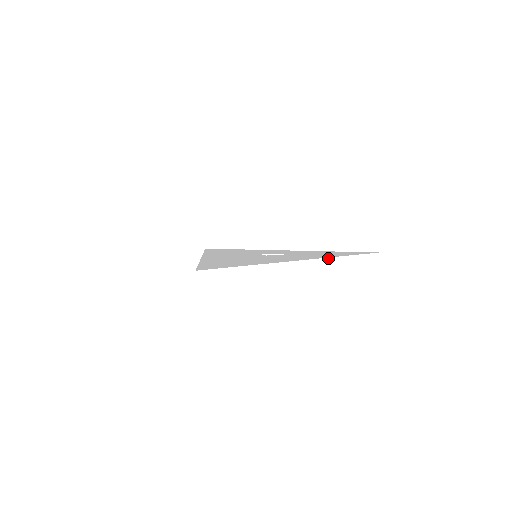
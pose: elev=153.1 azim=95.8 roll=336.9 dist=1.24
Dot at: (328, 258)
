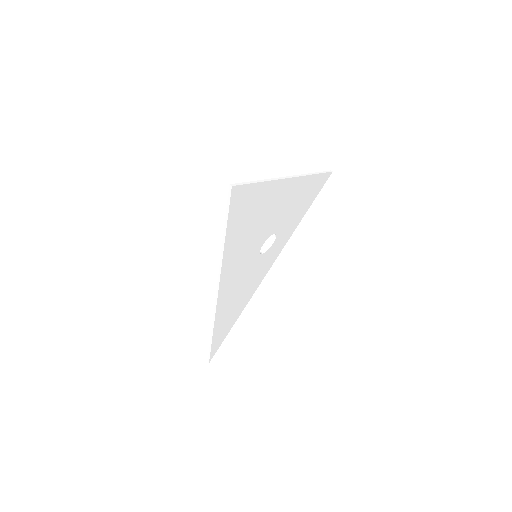
Dot at: (305, 174)
